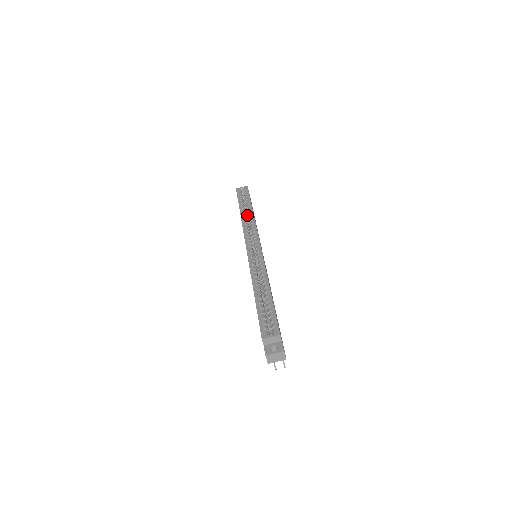
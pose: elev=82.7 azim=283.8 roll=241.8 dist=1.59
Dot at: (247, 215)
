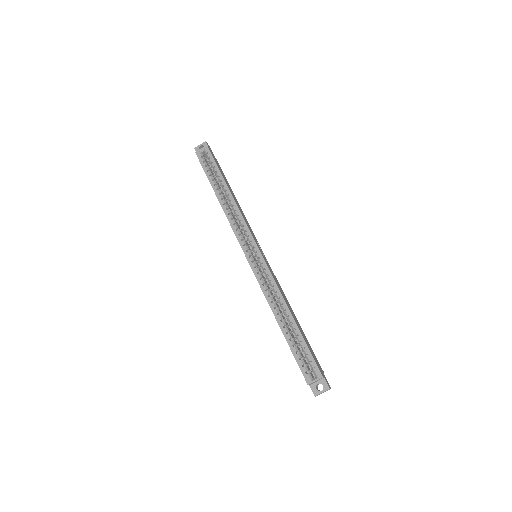
Dot at: (221, 188)
